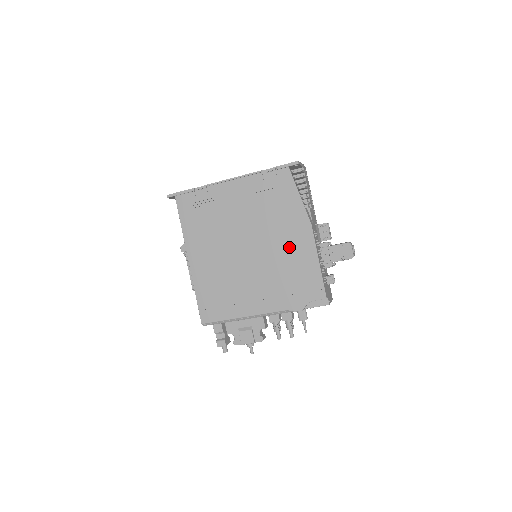
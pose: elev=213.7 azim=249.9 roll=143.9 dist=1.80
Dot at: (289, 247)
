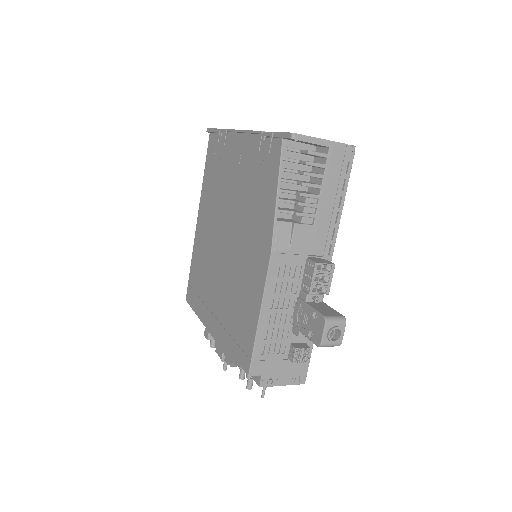
Dot at: (247, 269)
